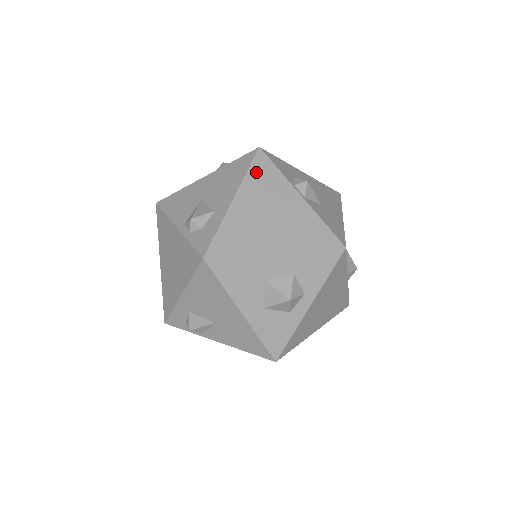
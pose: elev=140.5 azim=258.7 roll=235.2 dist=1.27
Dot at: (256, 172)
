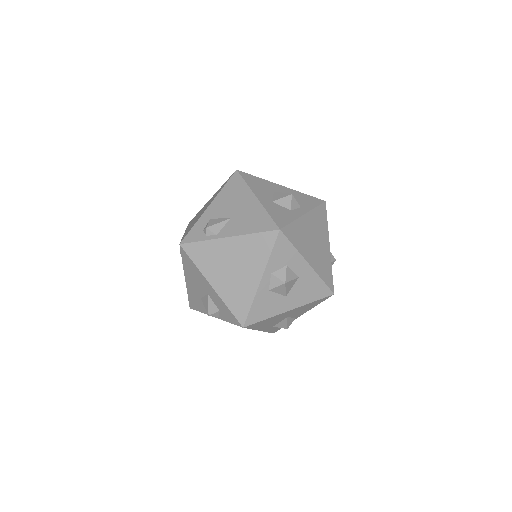
Dot at: occluded
